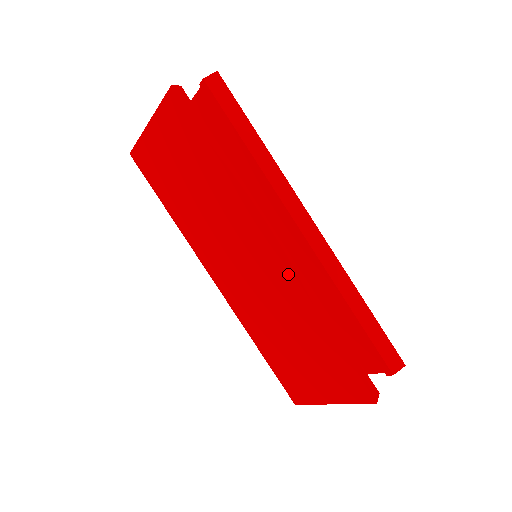
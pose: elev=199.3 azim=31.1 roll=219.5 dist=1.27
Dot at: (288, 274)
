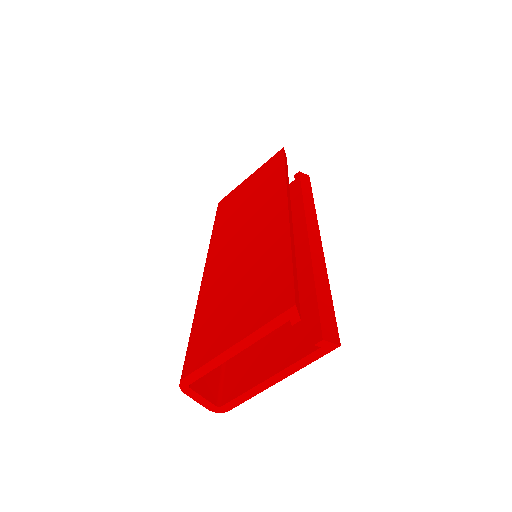
Dot at: (284, 217)
